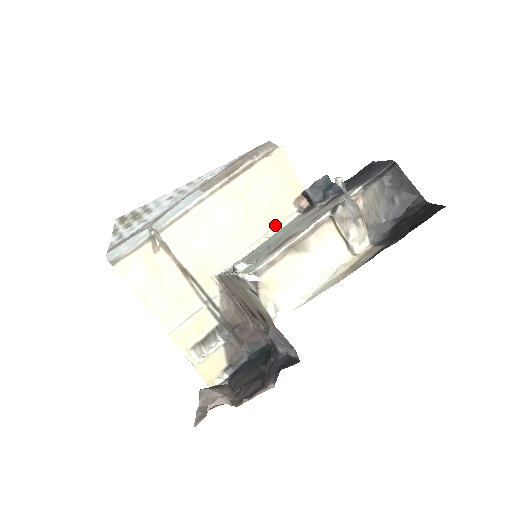
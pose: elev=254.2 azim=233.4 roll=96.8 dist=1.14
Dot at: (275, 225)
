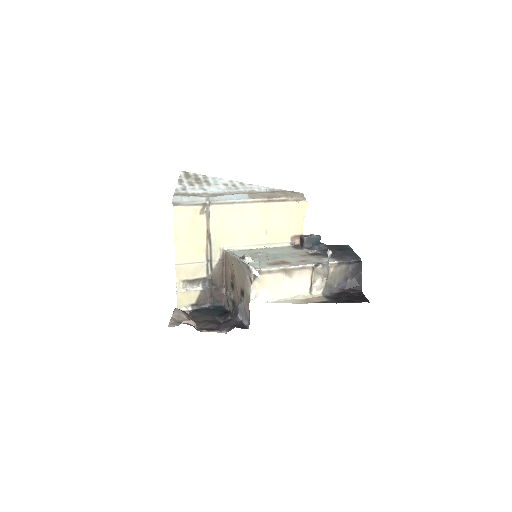
Dot at: (274, 243)
